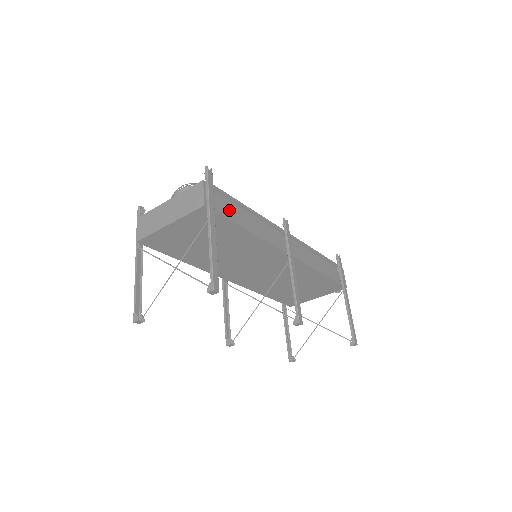
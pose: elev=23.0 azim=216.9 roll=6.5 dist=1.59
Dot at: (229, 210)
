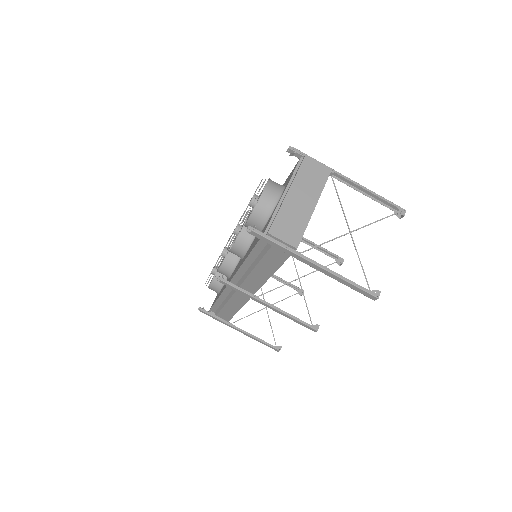
Dot at: occluded
